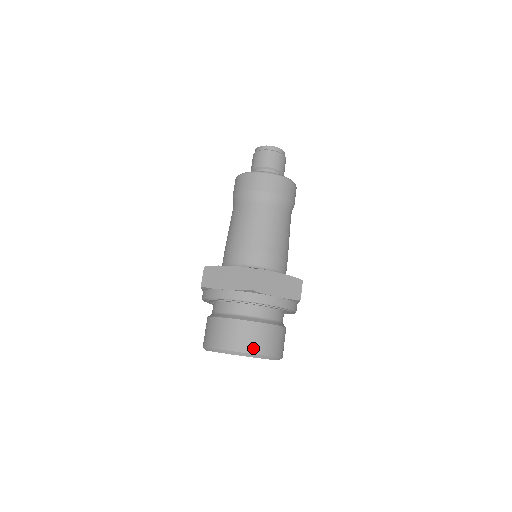
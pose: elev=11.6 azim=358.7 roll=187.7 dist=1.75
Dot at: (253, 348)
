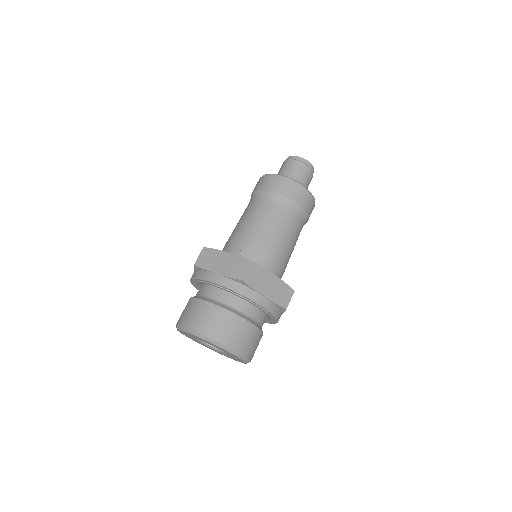
Dot at: (252, 355)
